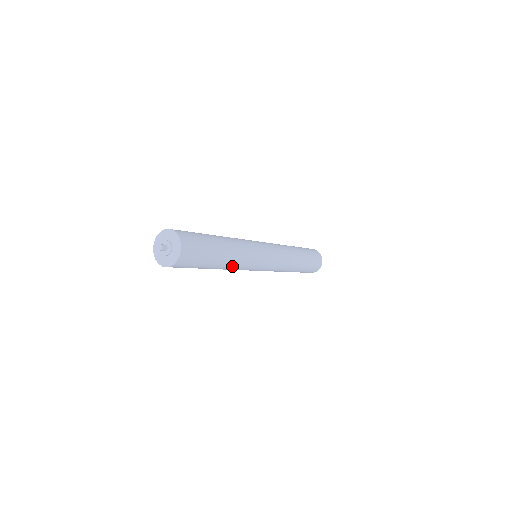
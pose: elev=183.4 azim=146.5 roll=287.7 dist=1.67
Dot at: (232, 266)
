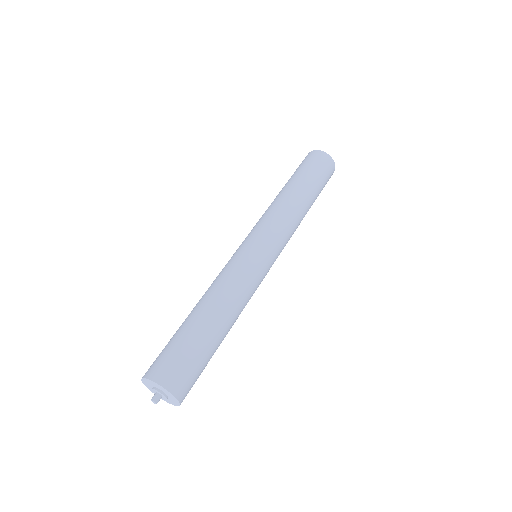
Dot at: occluded
